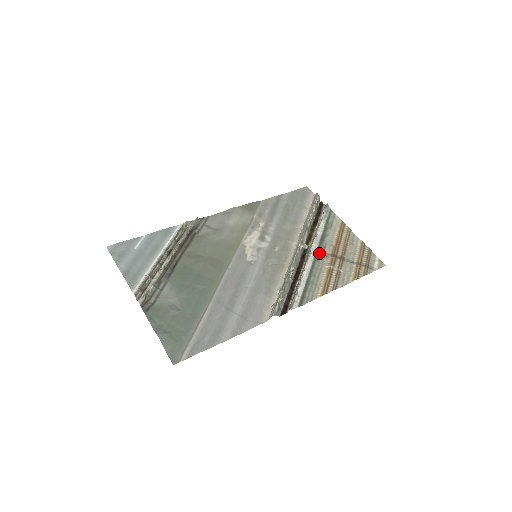
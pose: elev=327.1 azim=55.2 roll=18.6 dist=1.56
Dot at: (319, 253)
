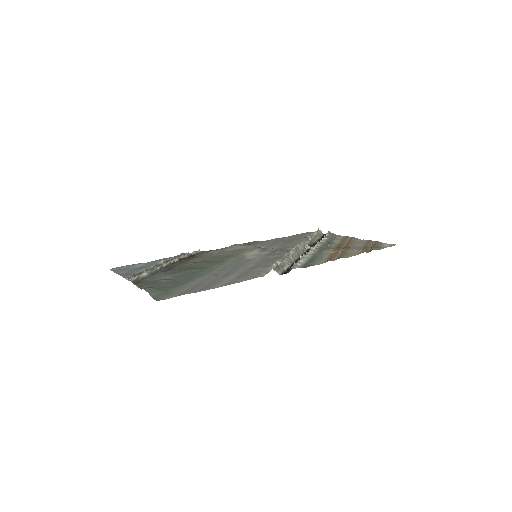
Dot at: (322, 248)
